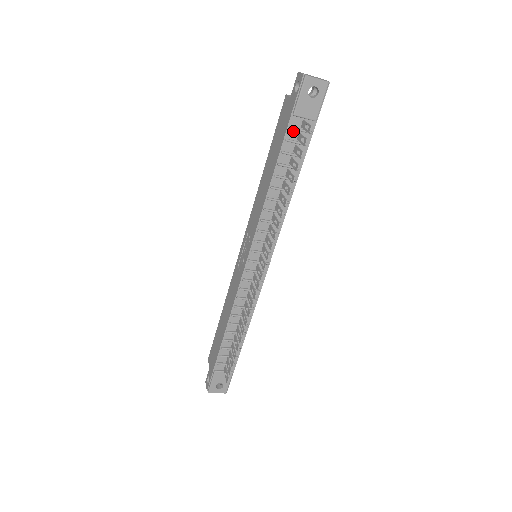
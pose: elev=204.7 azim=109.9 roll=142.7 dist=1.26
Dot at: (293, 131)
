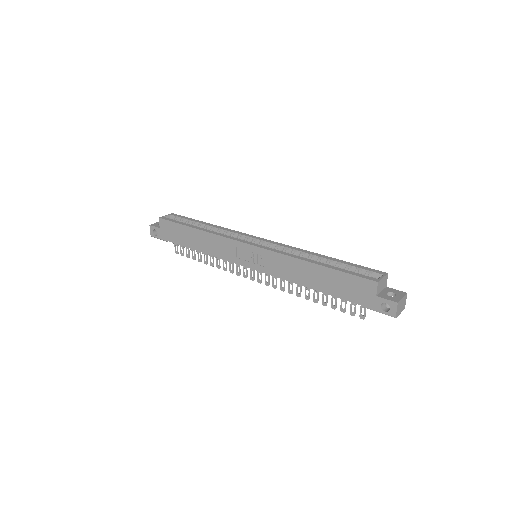
Dot at: occluded
